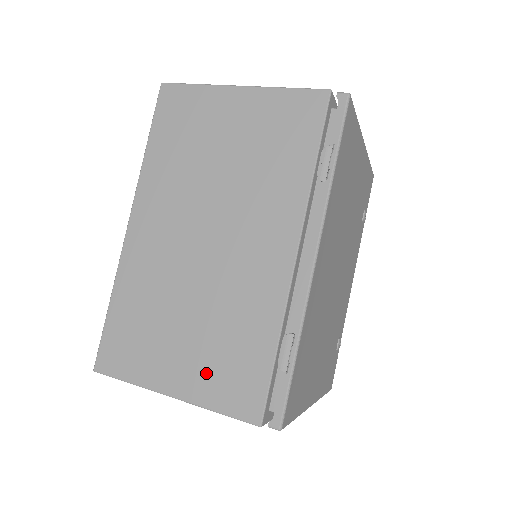
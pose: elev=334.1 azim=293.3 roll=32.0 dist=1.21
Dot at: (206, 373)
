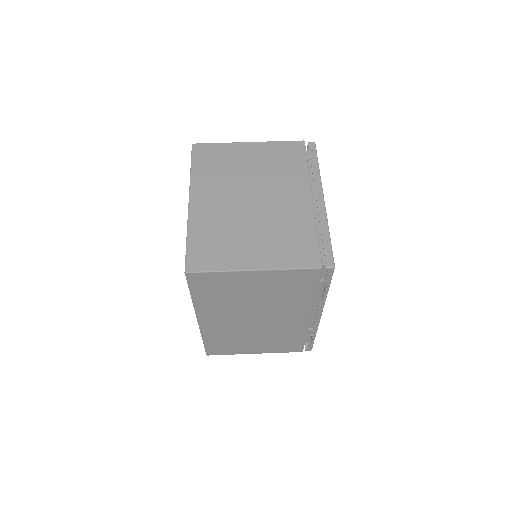
Dot at: (271, 347)
